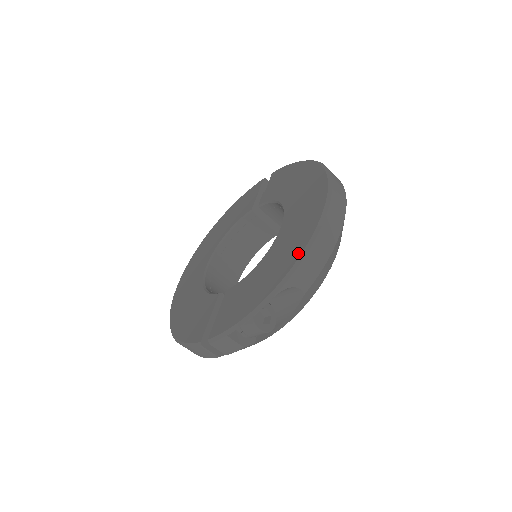
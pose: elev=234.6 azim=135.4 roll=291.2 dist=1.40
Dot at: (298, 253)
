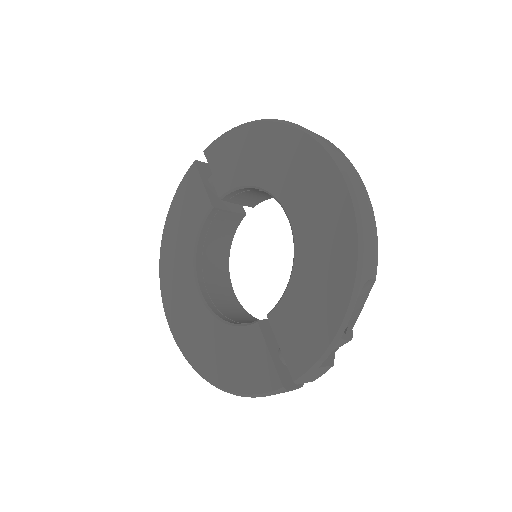
Dot at: (352, 244)
